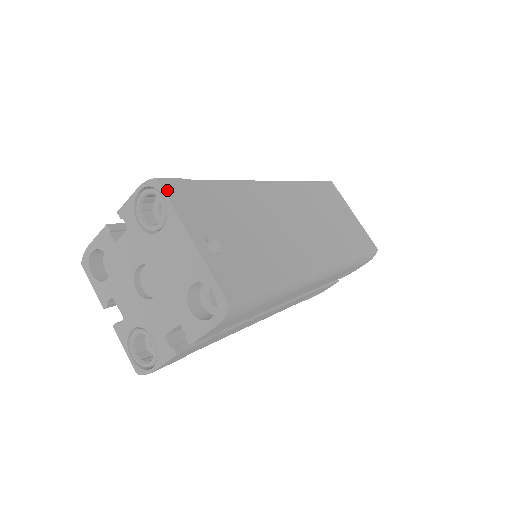
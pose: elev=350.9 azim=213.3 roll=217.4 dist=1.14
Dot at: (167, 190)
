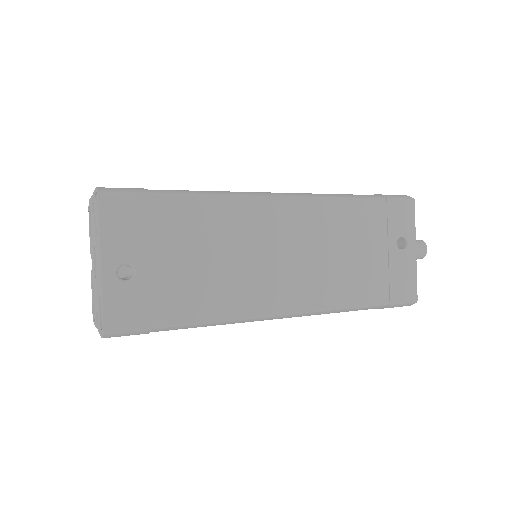
Dot at: (104, 207)
